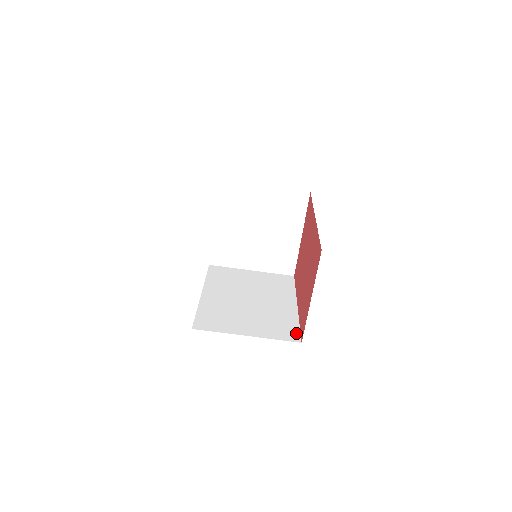
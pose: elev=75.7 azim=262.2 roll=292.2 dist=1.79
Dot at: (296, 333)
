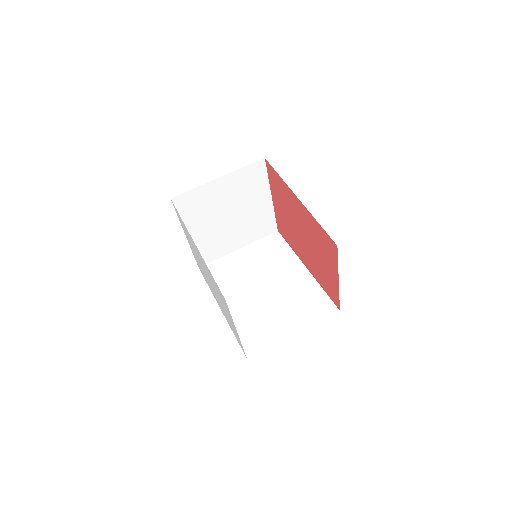
Dot at: (328, 303)
